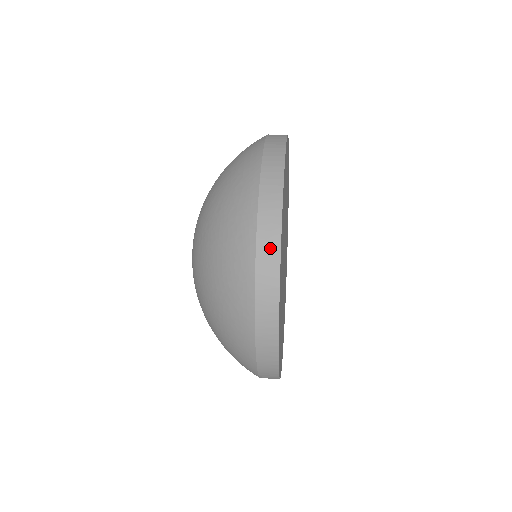
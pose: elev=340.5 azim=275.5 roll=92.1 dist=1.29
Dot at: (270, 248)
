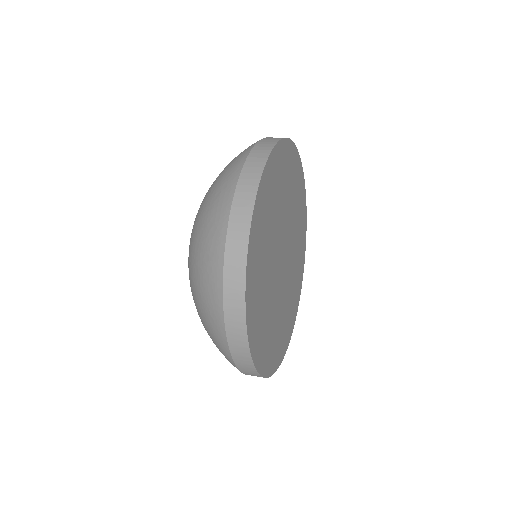
Dot at: (236, 304)
